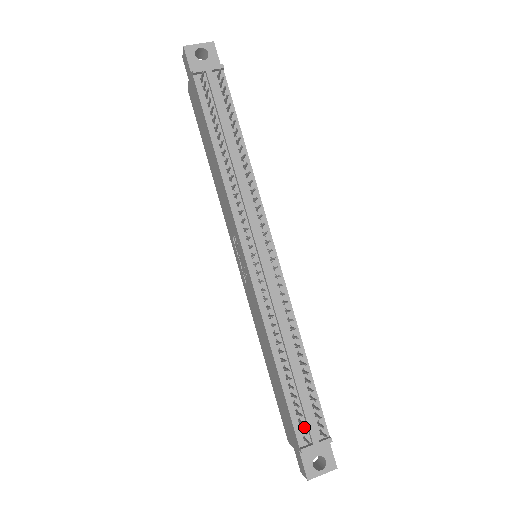
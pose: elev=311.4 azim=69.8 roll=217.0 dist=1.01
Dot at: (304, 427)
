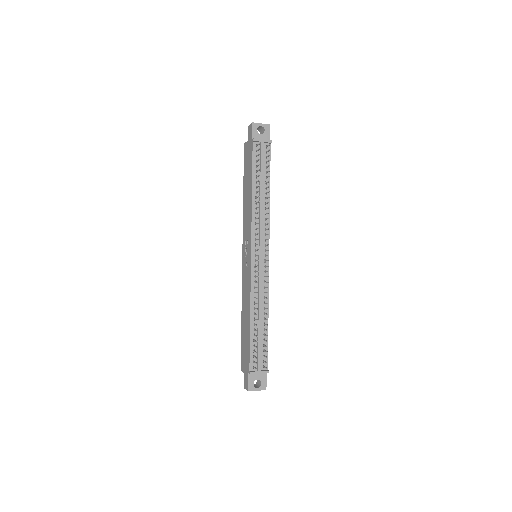
Dot at: (255, 360)
